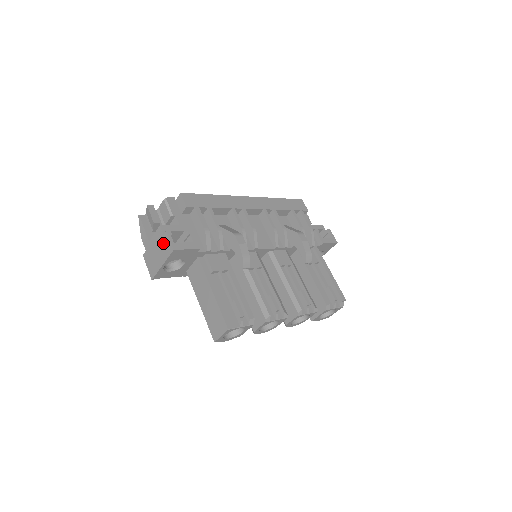
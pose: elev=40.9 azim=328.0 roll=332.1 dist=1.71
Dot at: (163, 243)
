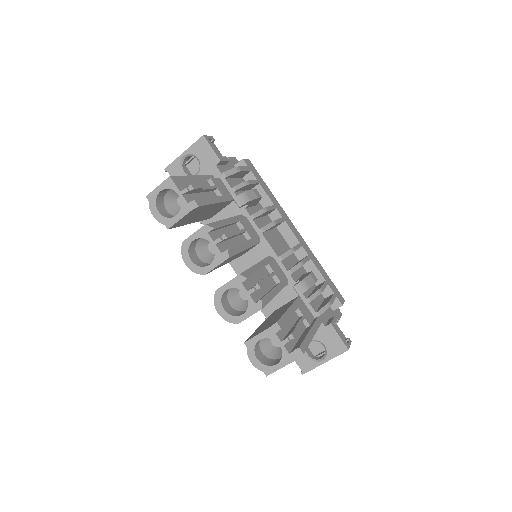
Dot at: occluded
